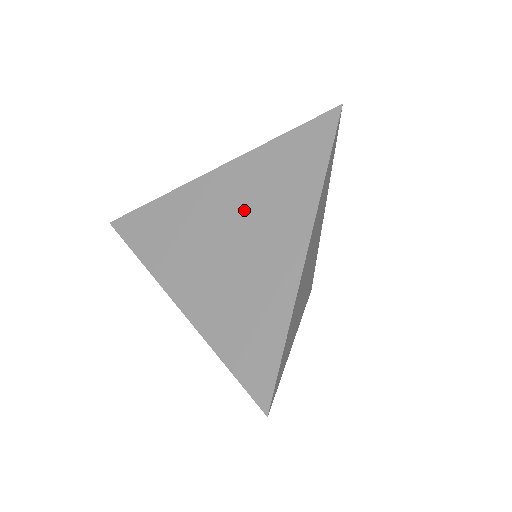
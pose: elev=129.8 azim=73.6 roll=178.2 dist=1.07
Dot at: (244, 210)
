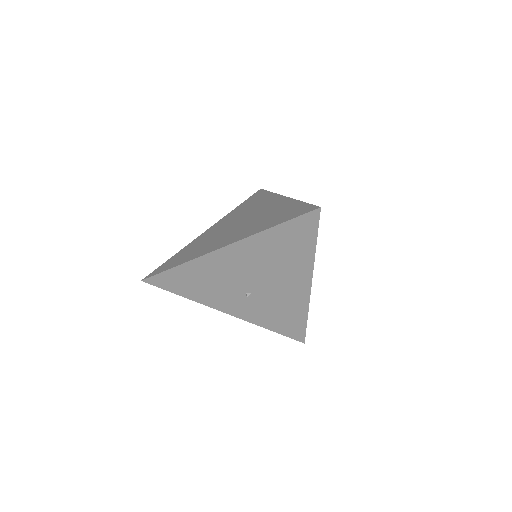
Dot at: (238, 218)
